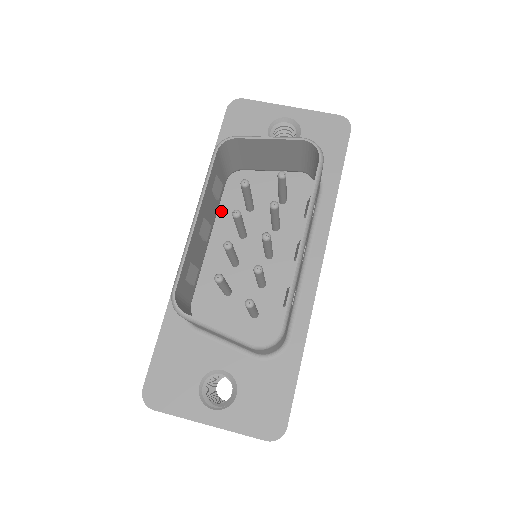
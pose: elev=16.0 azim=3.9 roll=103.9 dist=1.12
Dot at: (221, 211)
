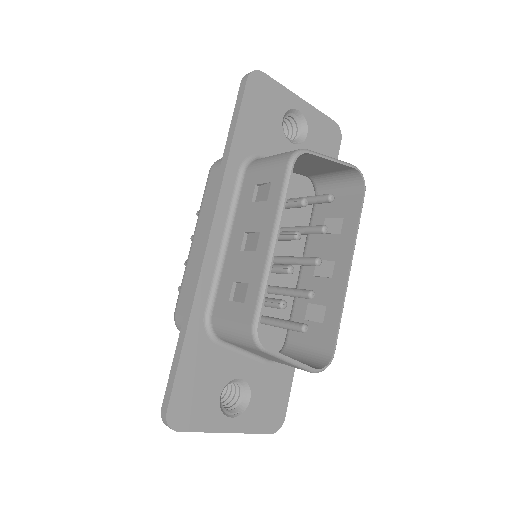
Dot at: occluded
